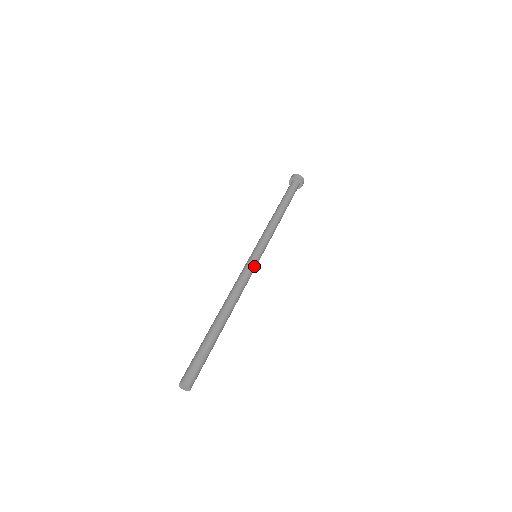
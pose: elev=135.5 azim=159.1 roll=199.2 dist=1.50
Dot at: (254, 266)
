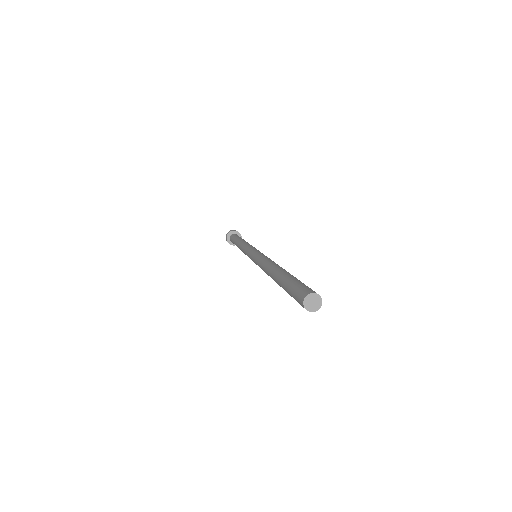
Dot at: occluded
